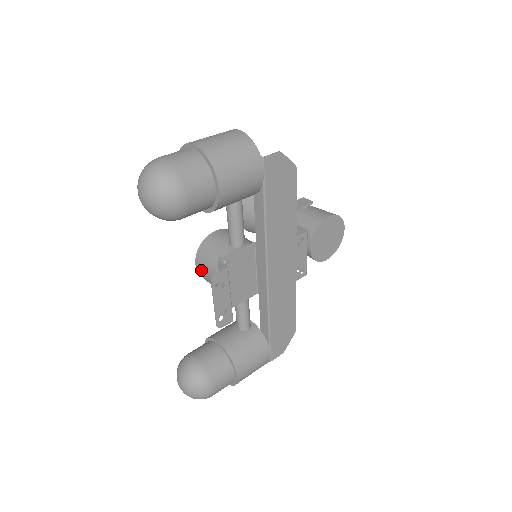
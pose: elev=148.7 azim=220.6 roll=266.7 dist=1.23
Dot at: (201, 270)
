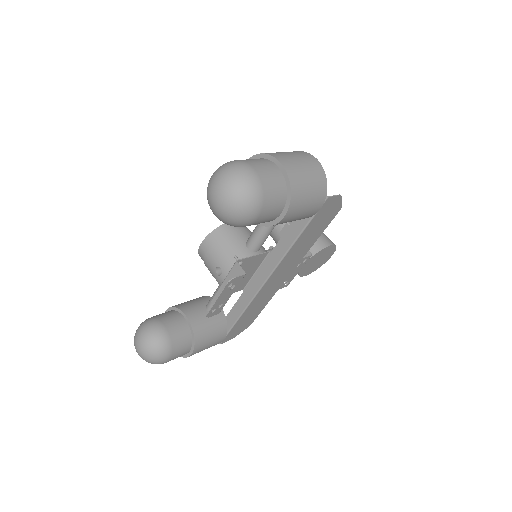
Dot at: (206, 253)
